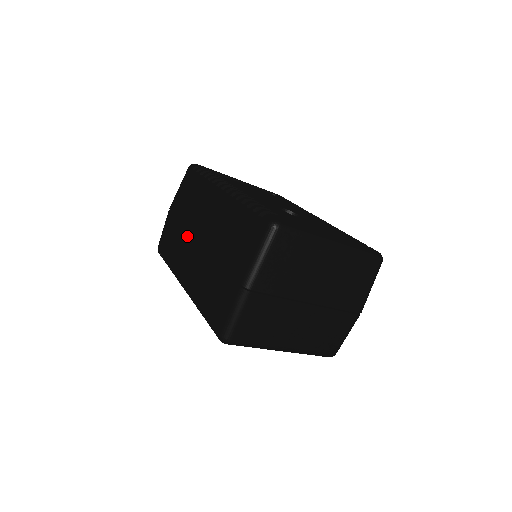
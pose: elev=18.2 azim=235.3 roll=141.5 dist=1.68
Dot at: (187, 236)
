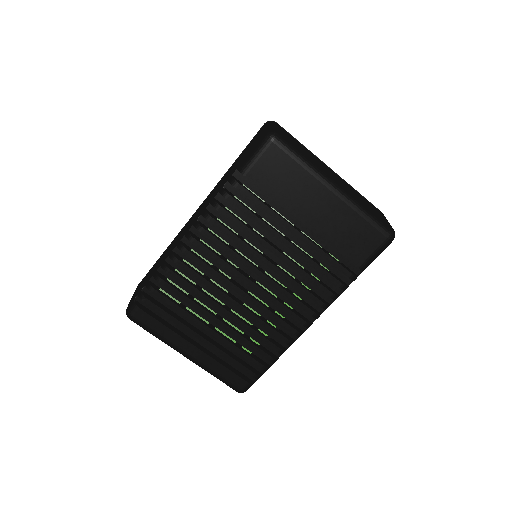
Dot at: (178, 234)
